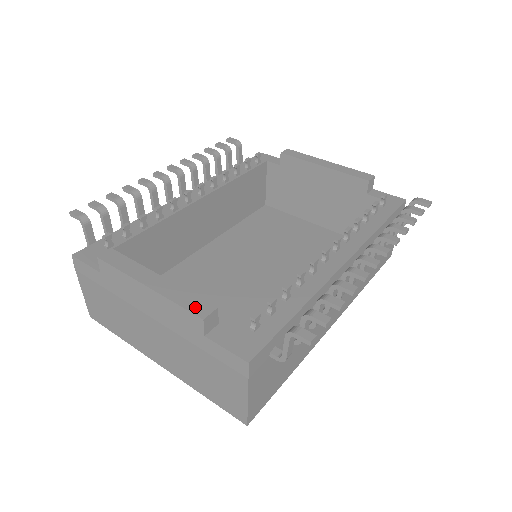
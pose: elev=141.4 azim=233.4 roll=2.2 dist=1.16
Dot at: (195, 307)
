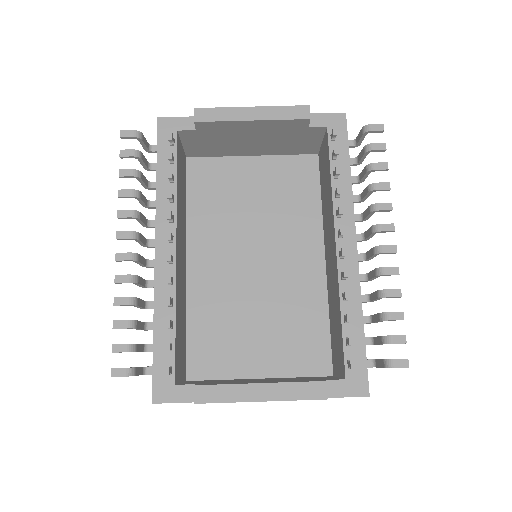
Dot at: (313, 393)
